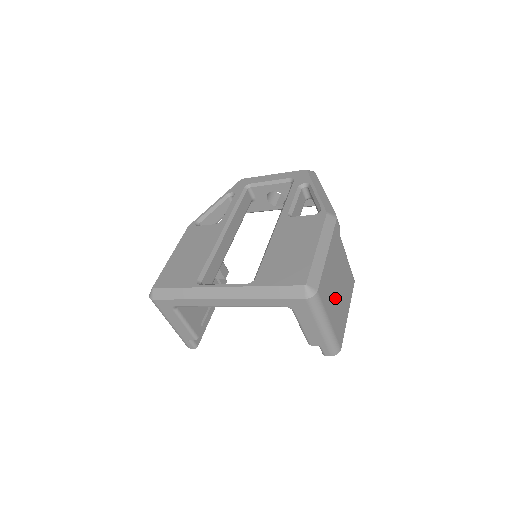
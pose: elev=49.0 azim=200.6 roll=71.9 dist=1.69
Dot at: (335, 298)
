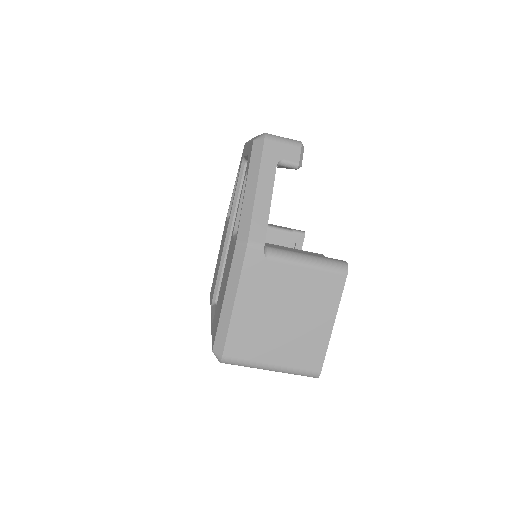
Dot at: (279, 334)
